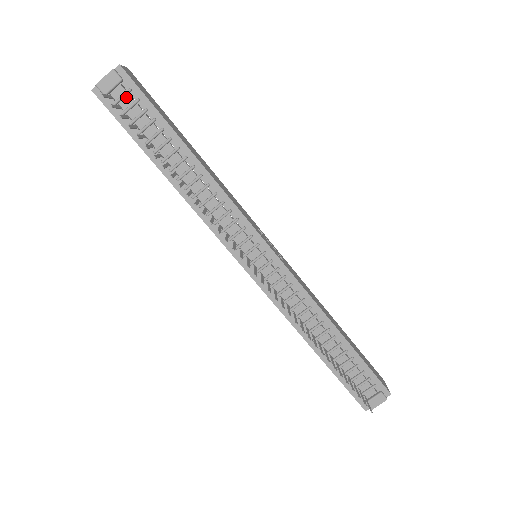
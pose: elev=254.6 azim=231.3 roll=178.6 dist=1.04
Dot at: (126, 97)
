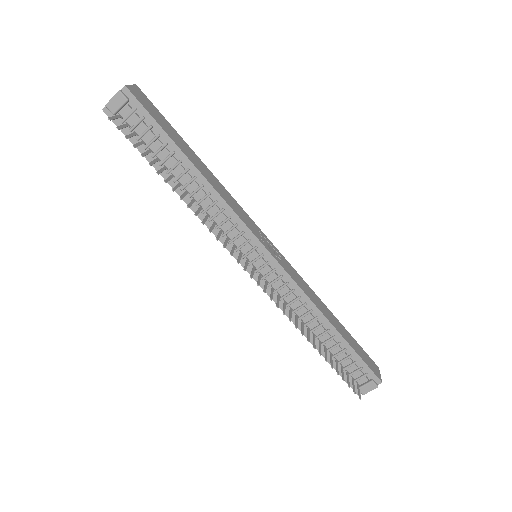
Dot at: (133, 115)
